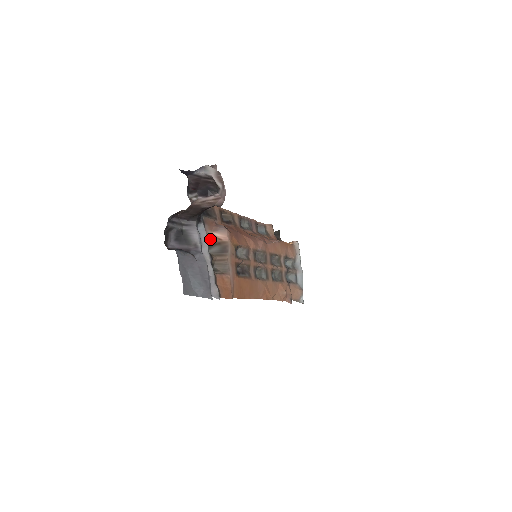
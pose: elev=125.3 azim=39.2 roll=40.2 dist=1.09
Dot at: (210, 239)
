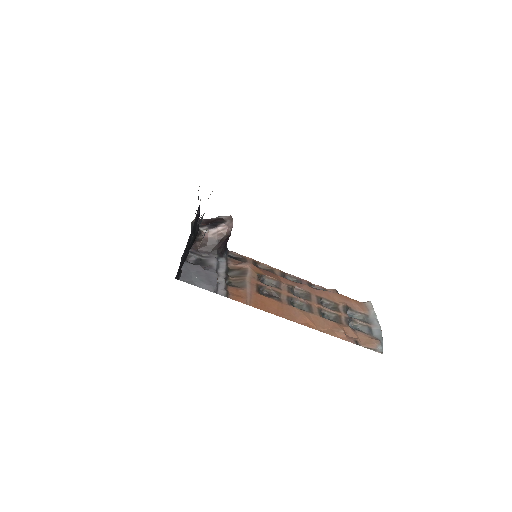
Dot at: (231, 268)
